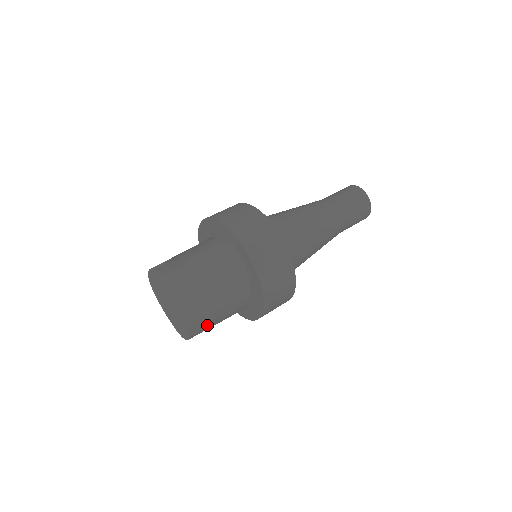
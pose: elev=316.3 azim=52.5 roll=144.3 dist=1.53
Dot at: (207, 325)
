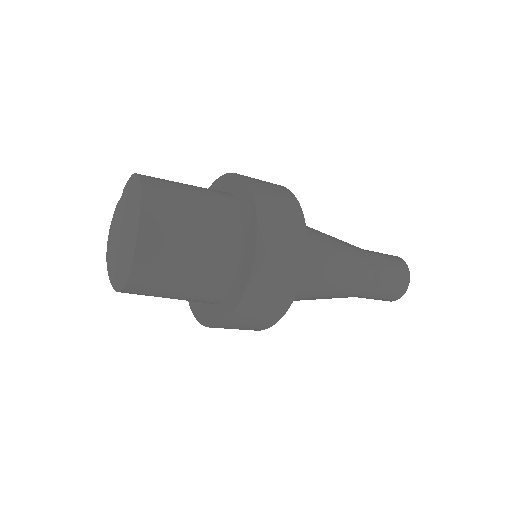
Dot at: (165, 260)
